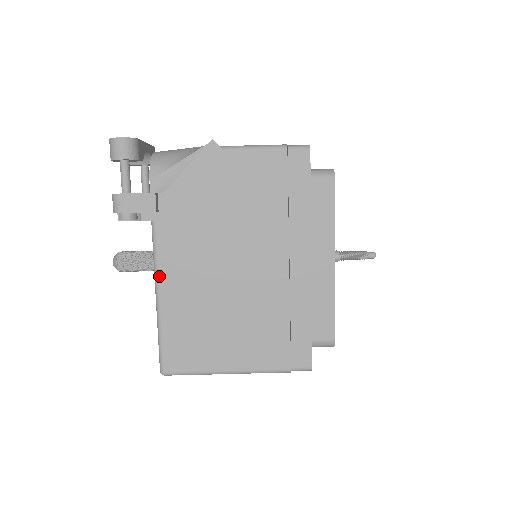
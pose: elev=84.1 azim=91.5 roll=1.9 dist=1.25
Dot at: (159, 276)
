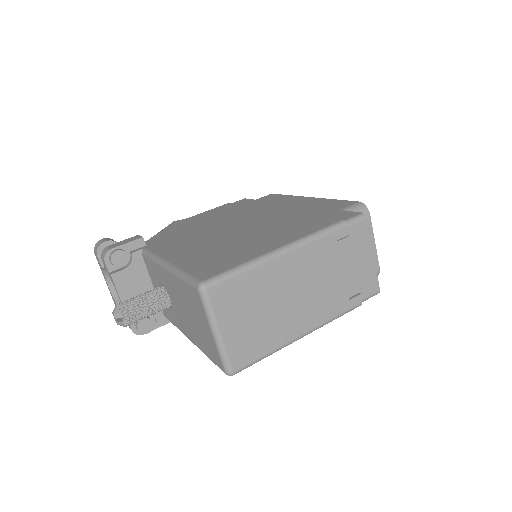
Dot at: (161, 257)
